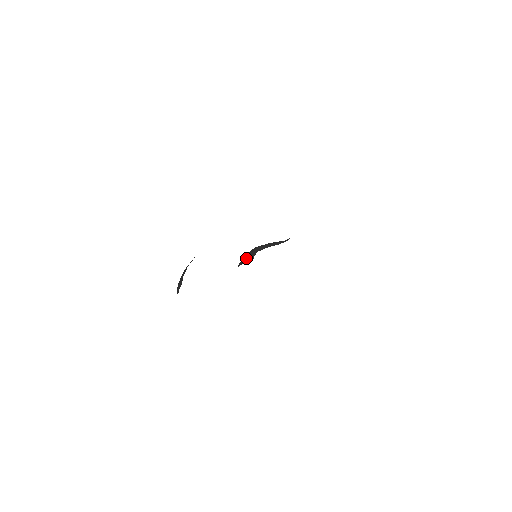
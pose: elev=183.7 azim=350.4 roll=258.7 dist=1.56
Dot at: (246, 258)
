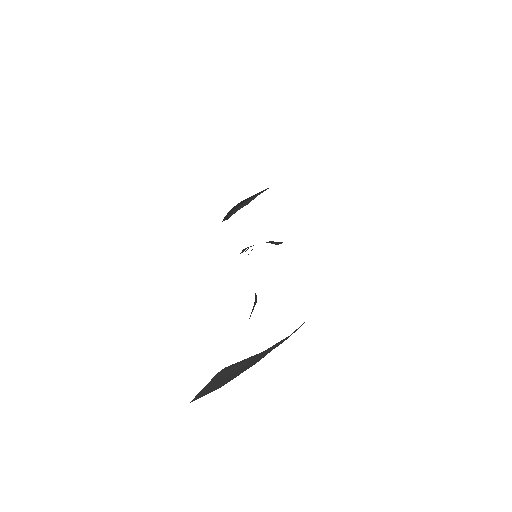
Dot at: (269, 241)
